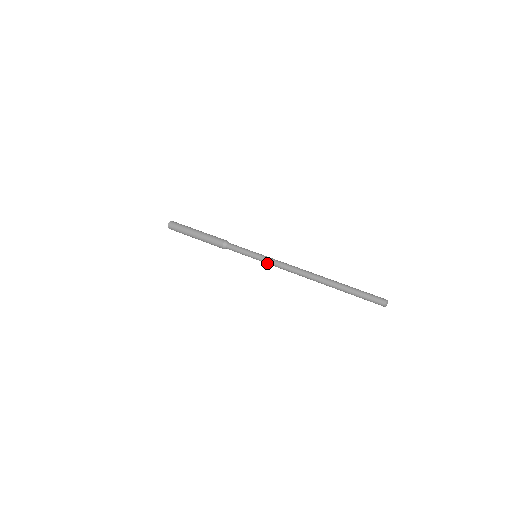
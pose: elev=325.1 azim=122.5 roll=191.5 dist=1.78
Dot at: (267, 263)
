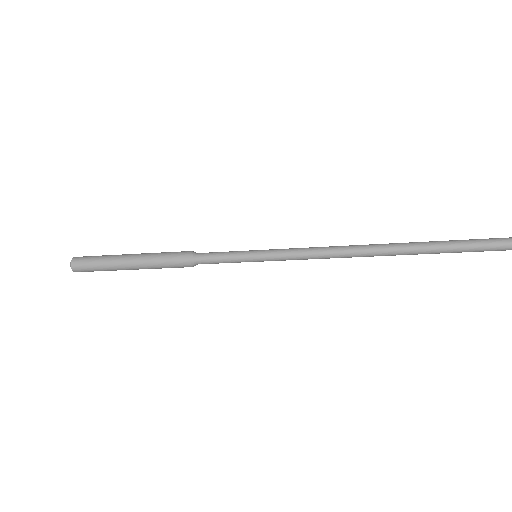
Dot at: (281, 257)
